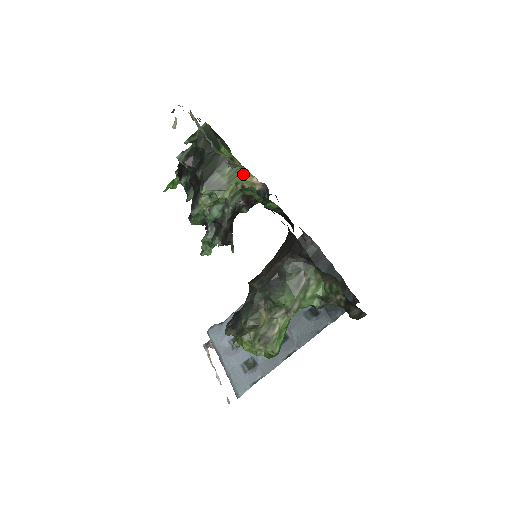
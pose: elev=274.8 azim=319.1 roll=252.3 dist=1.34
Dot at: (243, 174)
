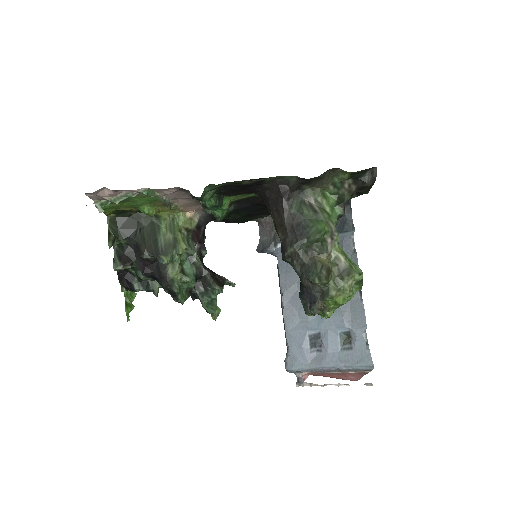
Dot at: (176, 220)
